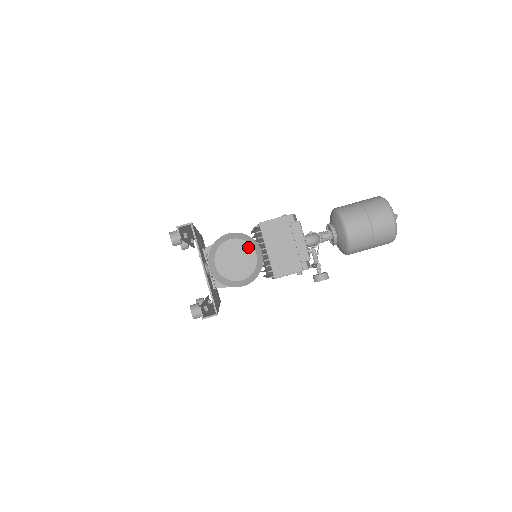
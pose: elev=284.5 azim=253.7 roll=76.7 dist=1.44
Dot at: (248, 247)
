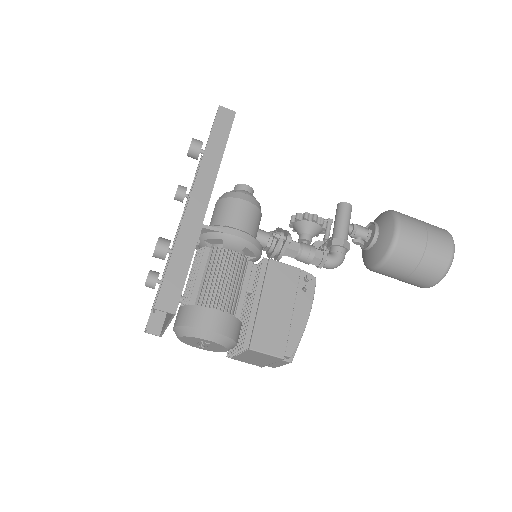
Dot at: (223, 348)
